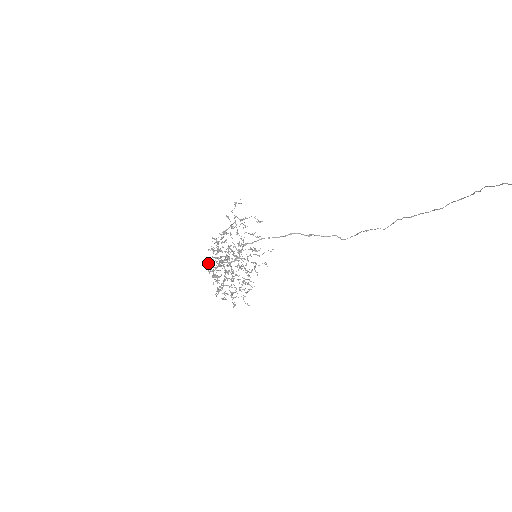
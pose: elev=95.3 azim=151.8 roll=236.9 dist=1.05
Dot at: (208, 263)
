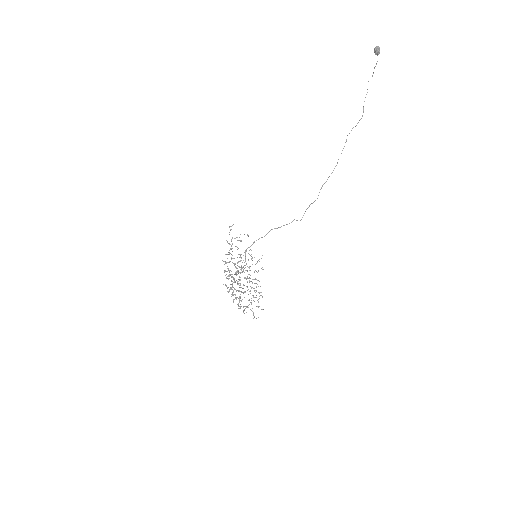
Dot at: (225, 285)
